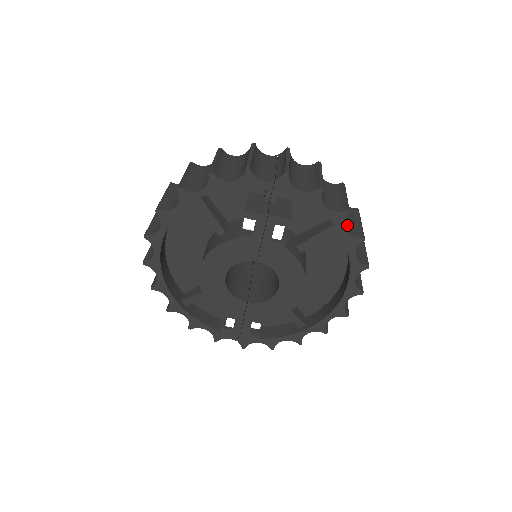
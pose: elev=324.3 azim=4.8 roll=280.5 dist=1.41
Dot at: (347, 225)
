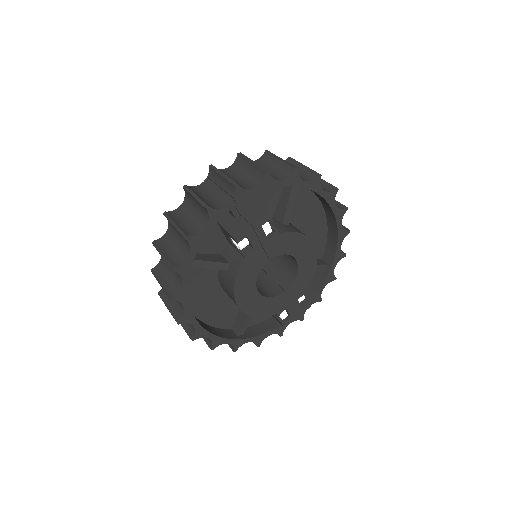
Dot at: (300, 177)
